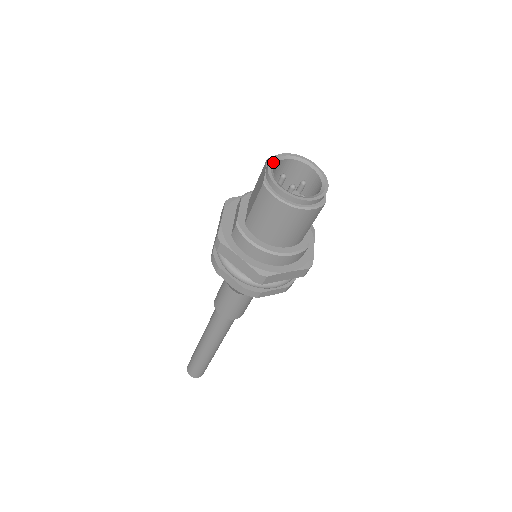
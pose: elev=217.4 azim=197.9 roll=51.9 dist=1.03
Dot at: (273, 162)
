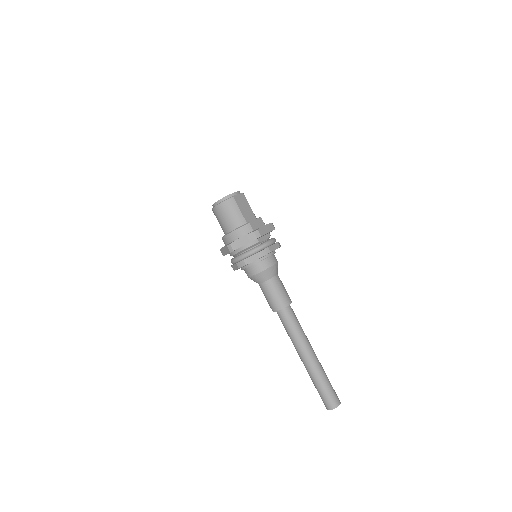
Dot at: occluded
